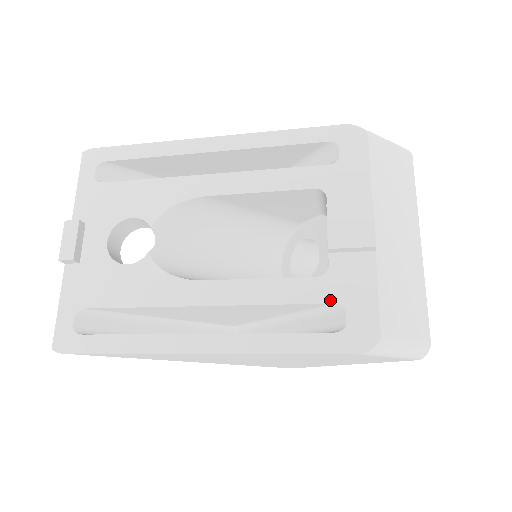
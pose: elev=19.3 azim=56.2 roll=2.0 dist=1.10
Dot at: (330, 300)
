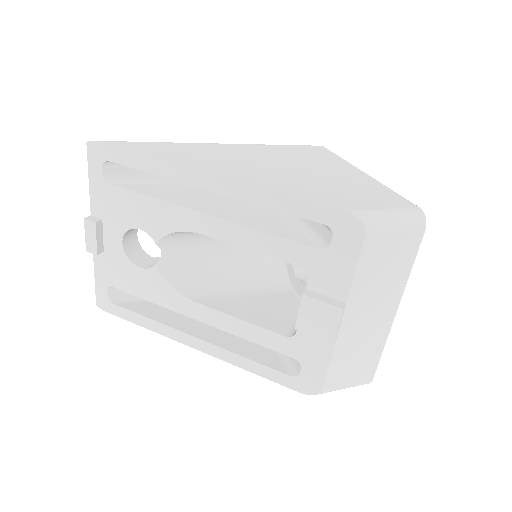
Dot at: (291, 355)
